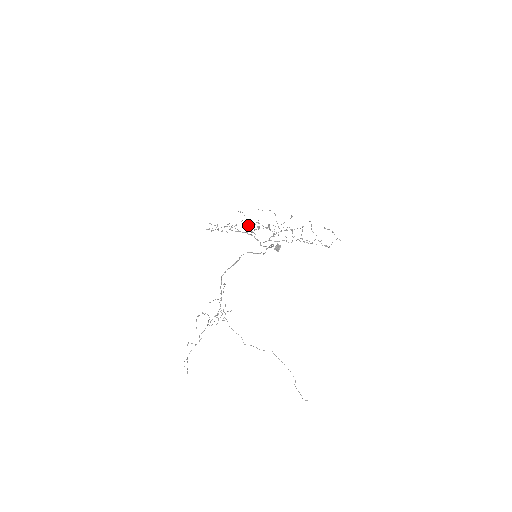
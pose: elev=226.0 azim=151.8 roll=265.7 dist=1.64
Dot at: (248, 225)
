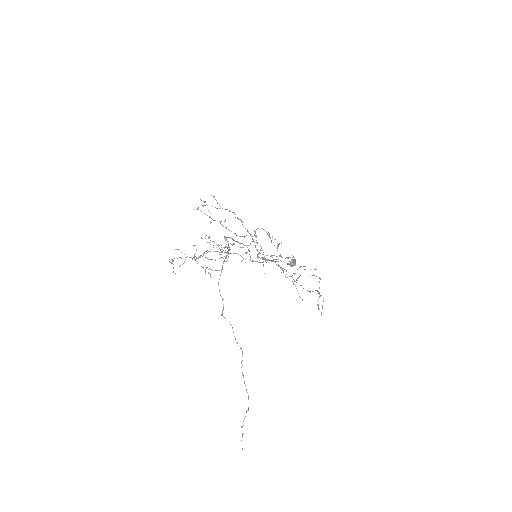
Dot at: occluded
